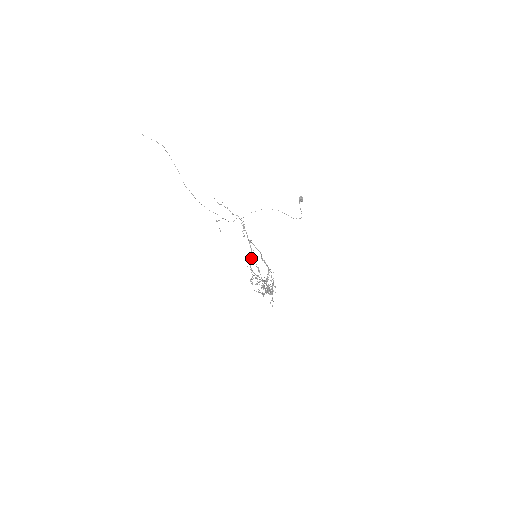
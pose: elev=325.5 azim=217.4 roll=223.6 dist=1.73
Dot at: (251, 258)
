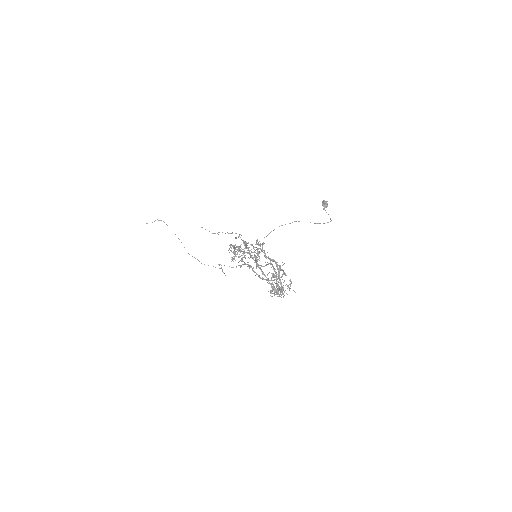
Dot at: (243, 251)
